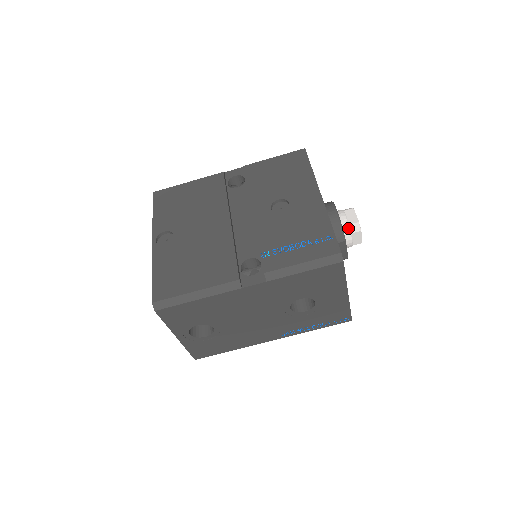
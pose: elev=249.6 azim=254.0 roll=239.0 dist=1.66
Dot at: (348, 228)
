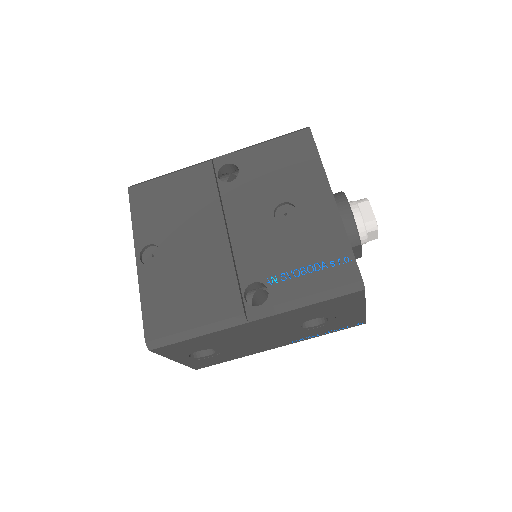
Dot at: (363, 227)
